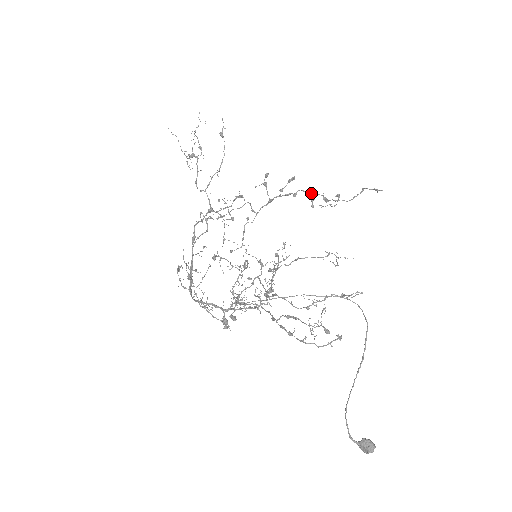
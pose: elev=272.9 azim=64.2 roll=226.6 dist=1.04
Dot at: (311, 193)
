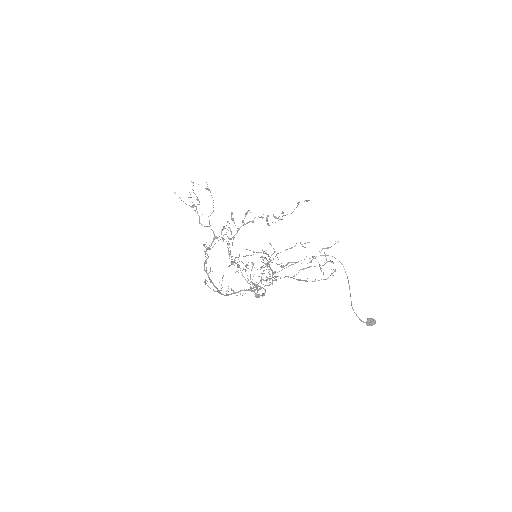
Dot at: occluded
